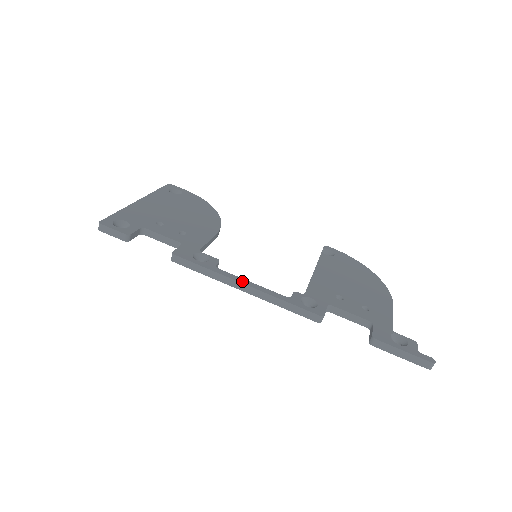
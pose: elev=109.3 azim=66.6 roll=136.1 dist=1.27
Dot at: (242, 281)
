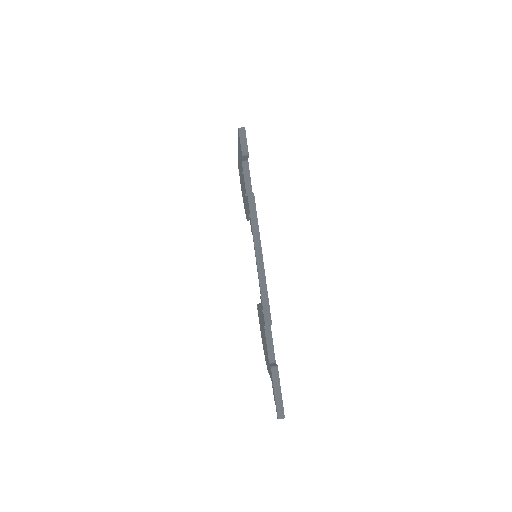
Dot at: occluded
